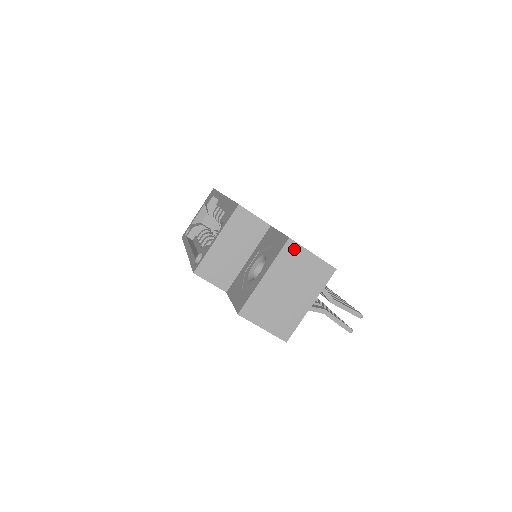
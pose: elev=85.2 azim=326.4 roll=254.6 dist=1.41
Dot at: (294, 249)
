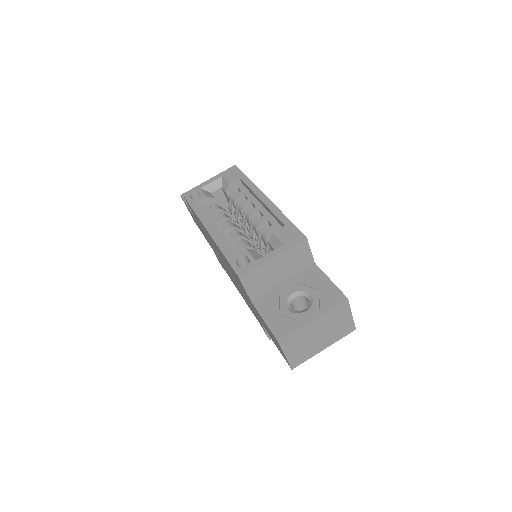
Dot at: (344, 307)
